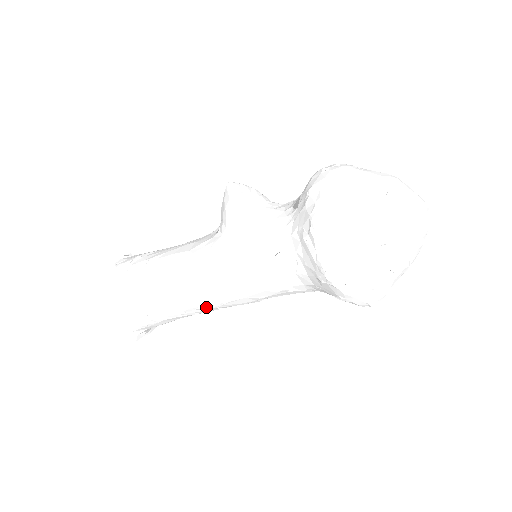
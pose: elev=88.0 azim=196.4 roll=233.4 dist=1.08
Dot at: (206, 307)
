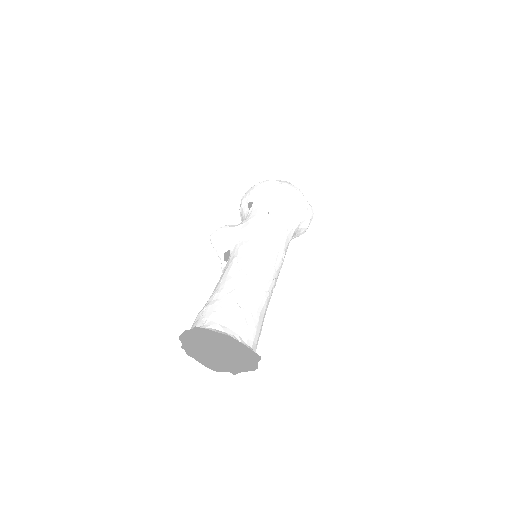
Dot at: (270, 276)
